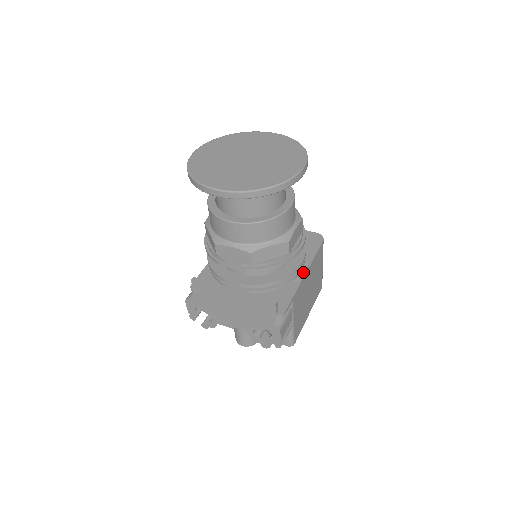
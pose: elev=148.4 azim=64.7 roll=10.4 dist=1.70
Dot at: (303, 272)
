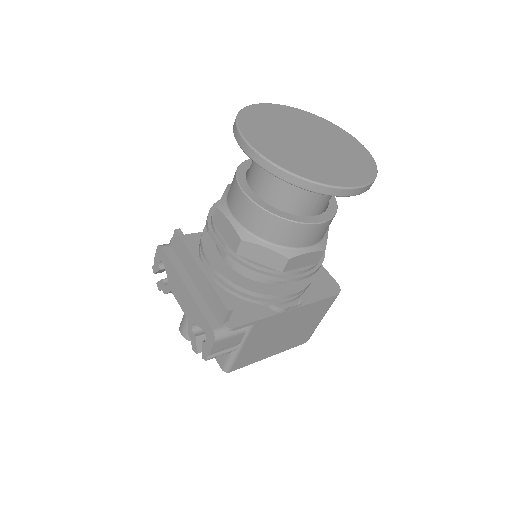
Dot at: (288, 306)
